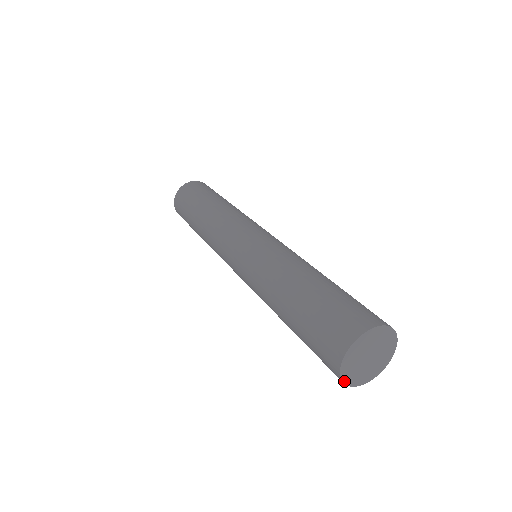
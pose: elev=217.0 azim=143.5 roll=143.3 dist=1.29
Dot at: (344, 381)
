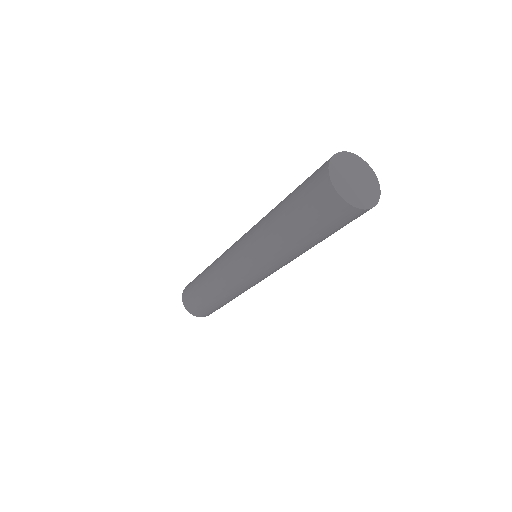
Dot at: (348, 202)
